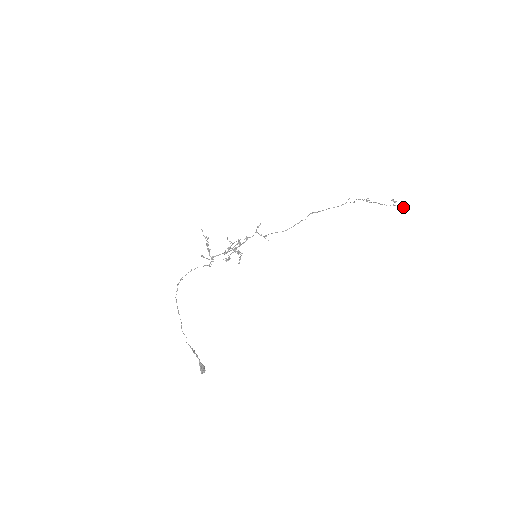
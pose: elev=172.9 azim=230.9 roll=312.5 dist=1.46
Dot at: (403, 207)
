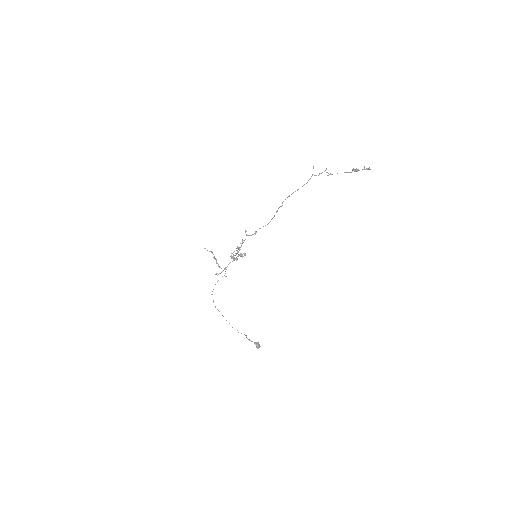
Dot at: occluded
